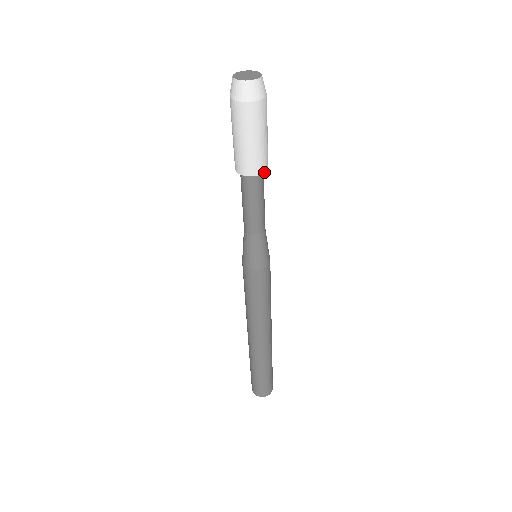
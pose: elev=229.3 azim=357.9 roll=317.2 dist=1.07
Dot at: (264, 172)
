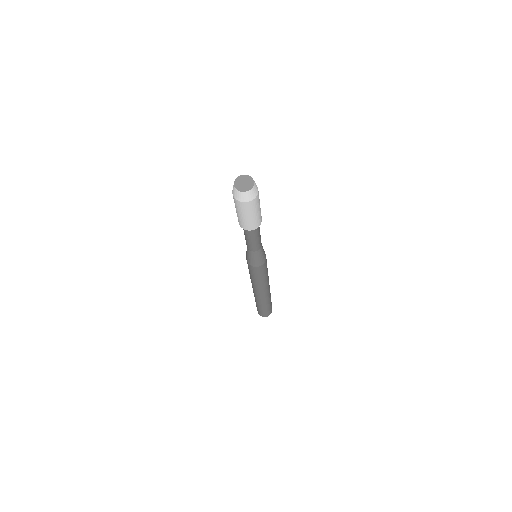
Dot at: occluded
